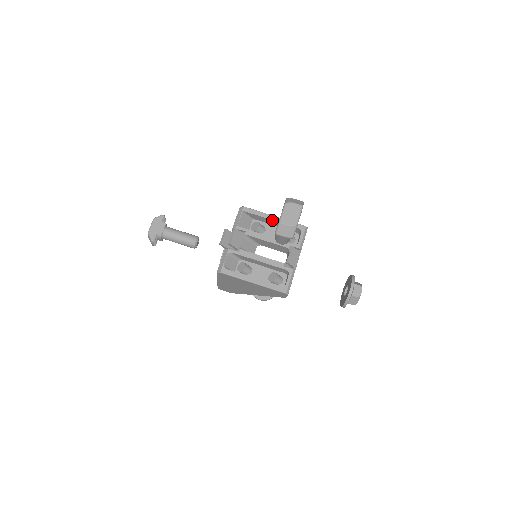
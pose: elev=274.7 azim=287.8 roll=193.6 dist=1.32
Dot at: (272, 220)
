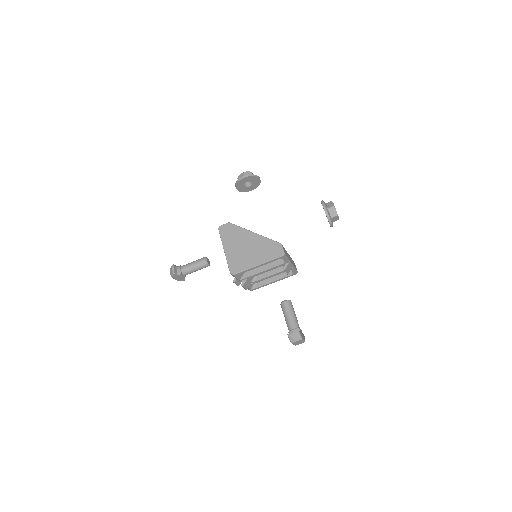
Dot at: occluded
